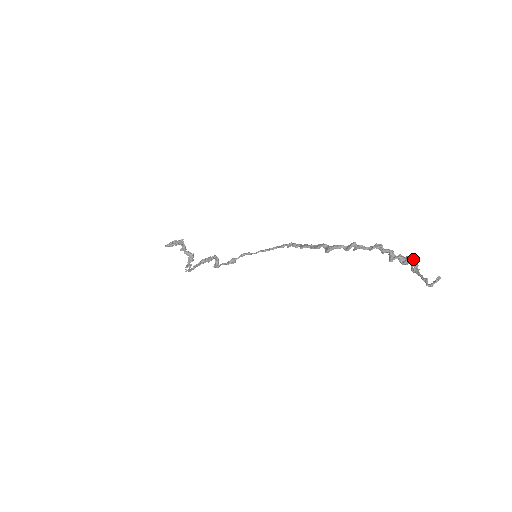
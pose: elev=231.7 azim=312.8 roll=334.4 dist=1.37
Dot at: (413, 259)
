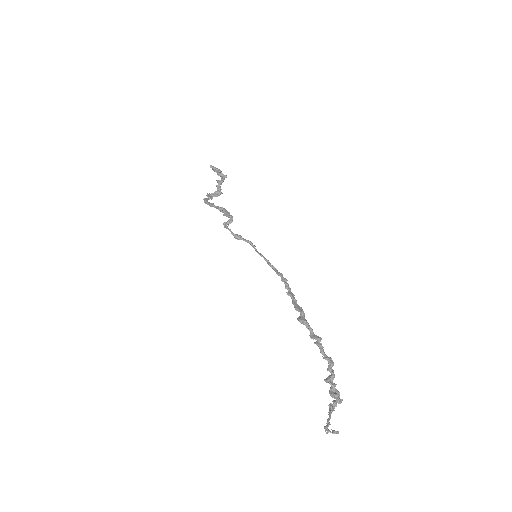
Dot at: (339, 399)
